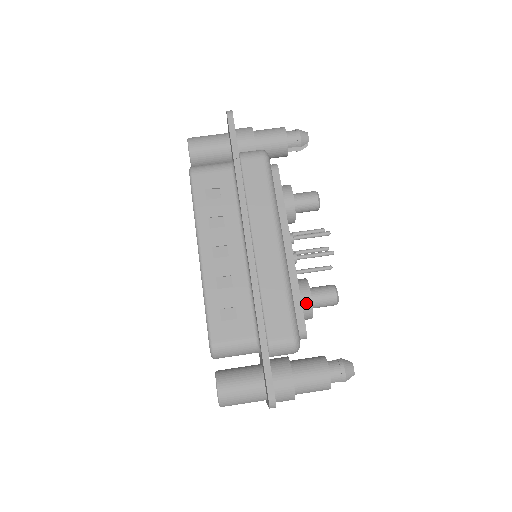
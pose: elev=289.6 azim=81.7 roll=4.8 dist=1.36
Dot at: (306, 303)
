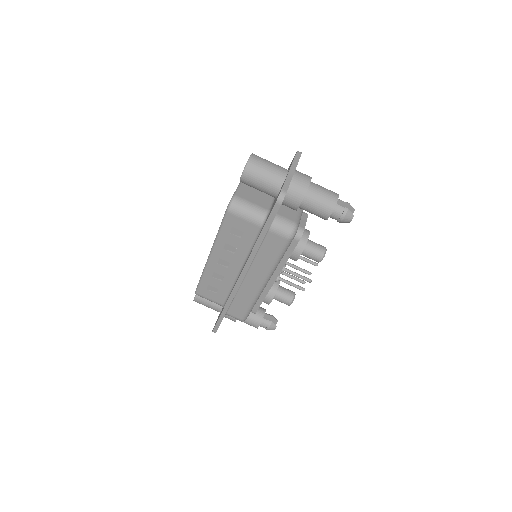
Dot at: (265, 302)
